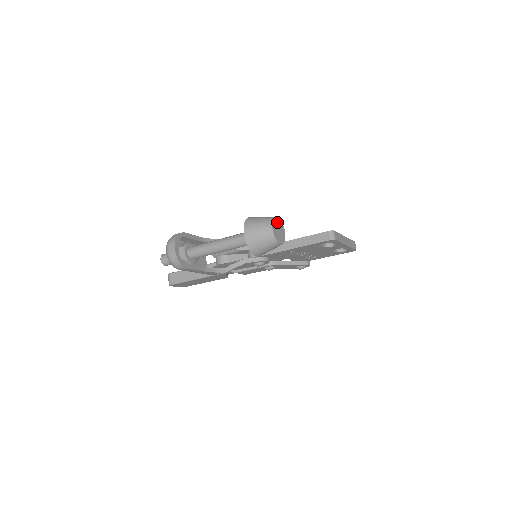
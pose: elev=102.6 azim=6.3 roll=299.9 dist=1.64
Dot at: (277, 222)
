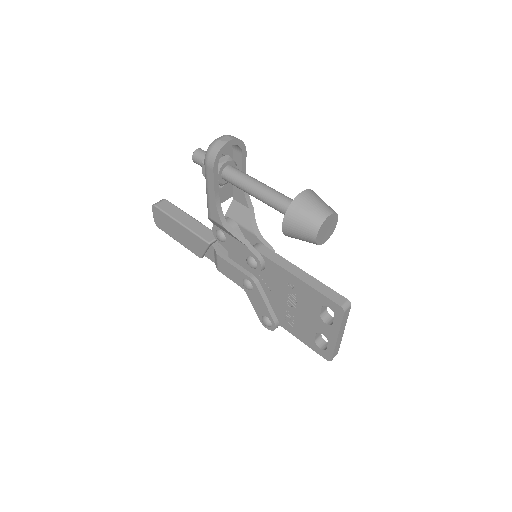
Dot at: (334, 223)
